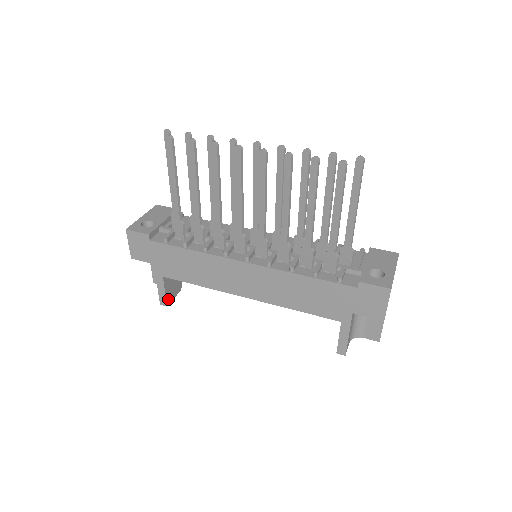
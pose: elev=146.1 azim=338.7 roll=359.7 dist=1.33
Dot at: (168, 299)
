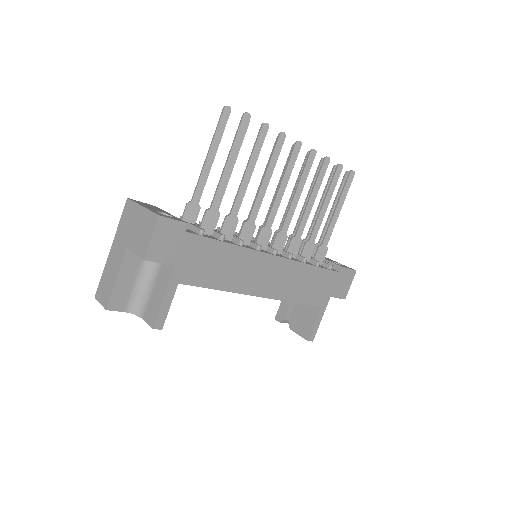
Dot at: (162, 320)
